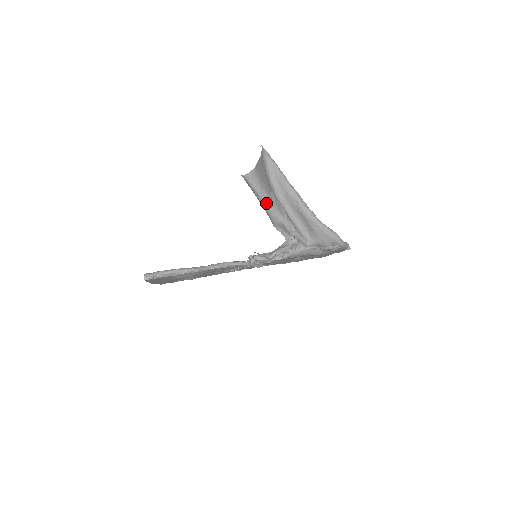
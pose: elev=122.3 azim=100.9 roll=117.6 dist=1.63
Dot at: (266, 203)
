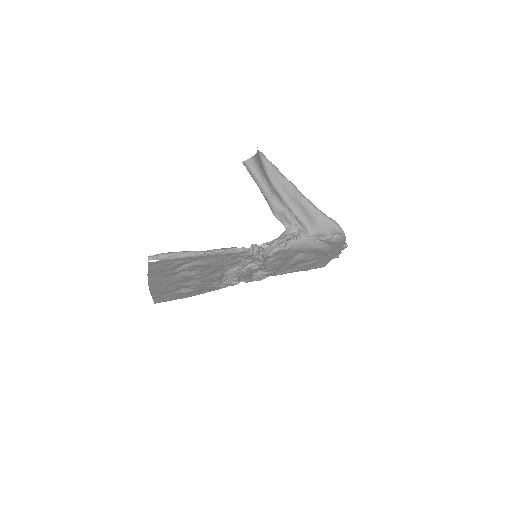
Dot at: (266, 190)
